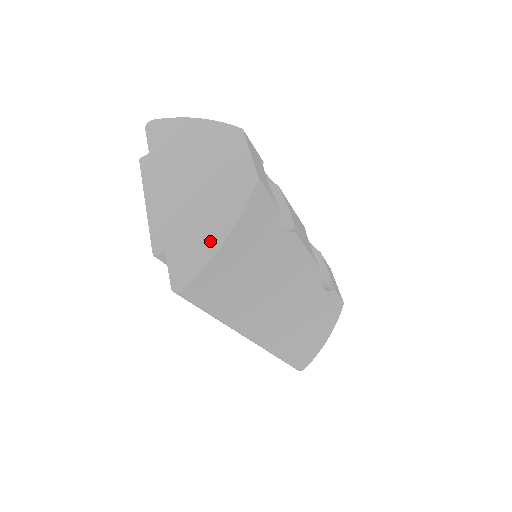
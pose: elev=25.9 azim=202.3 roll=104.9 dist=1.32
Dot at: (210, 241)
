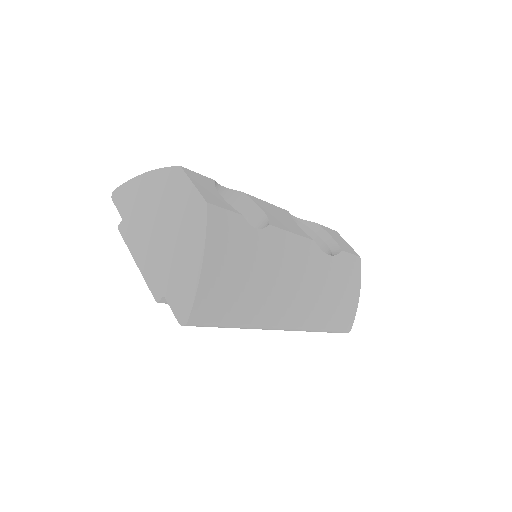
Dot at: (191, 272)
